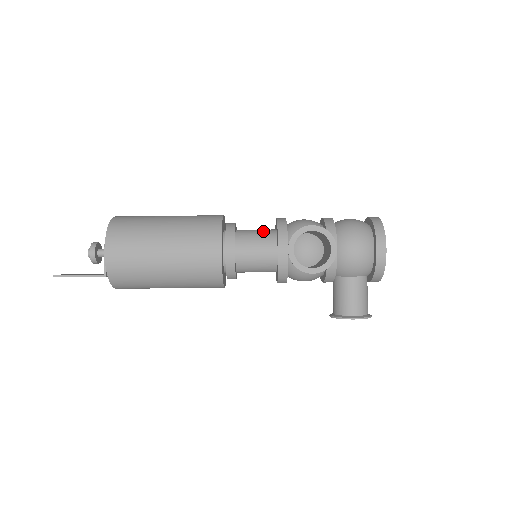
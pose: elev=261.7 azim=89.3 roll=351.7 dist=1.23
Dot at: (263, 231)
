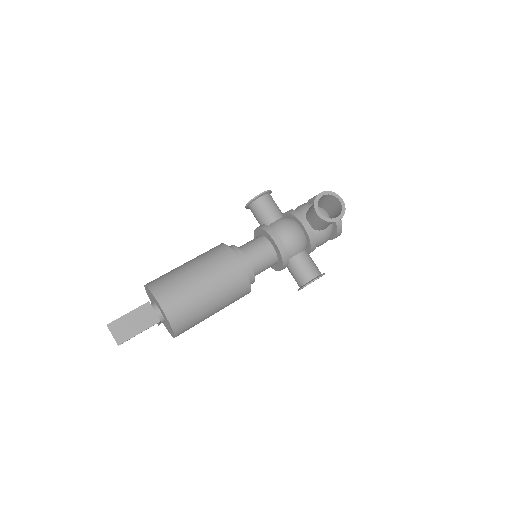
Dot at: occluded
